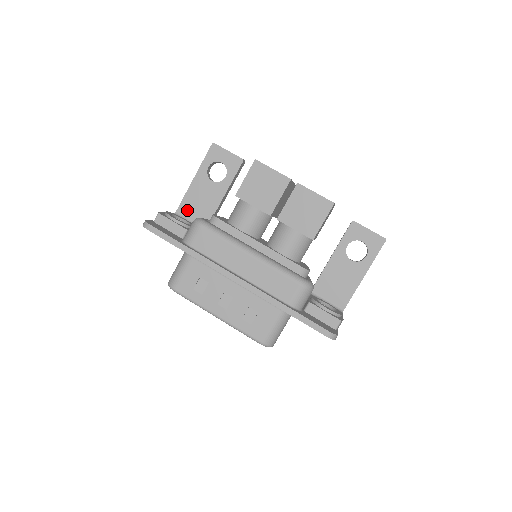
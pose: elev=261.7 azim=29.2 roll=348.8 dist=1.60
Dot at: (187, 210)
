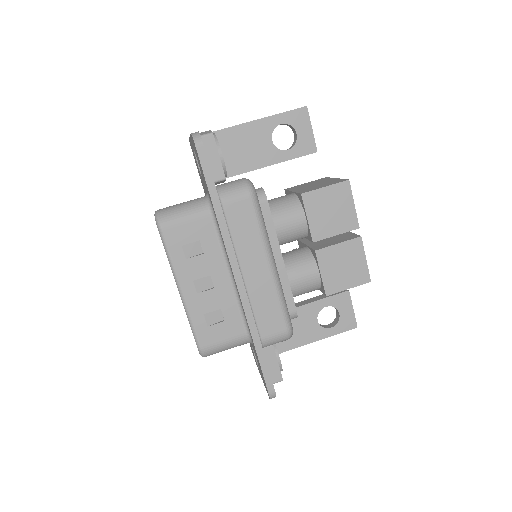
Dot at: (223, 142)
